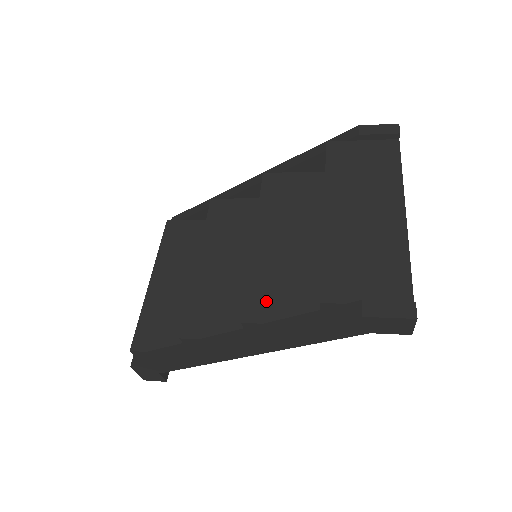
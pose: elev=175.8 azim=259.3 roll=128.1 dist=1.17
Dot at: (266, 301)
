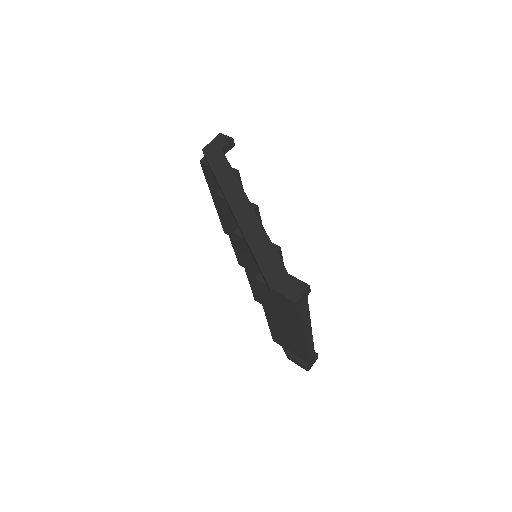
Dot at: occluded
